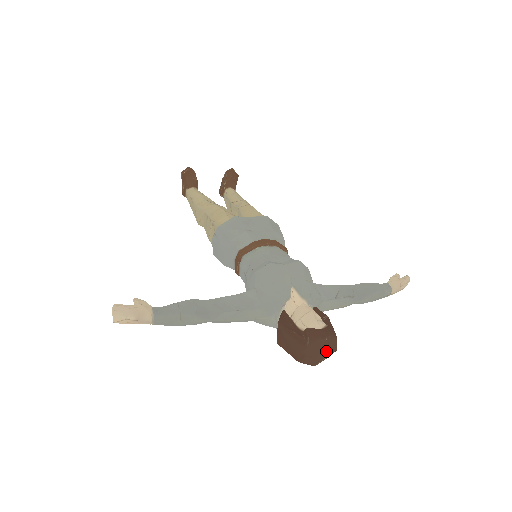
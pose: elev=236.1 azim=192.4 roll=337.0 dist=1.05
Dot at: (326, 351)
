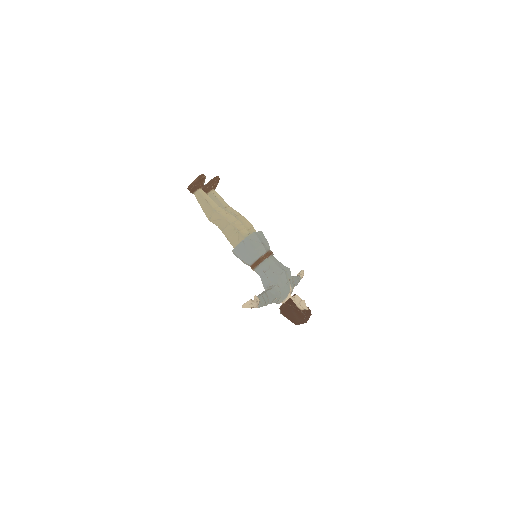
Dot at: occluded
